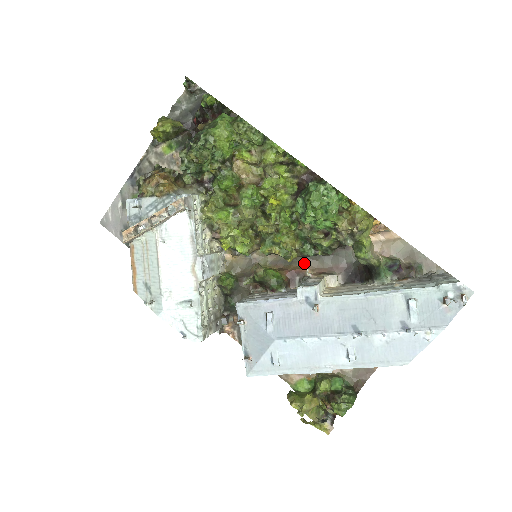
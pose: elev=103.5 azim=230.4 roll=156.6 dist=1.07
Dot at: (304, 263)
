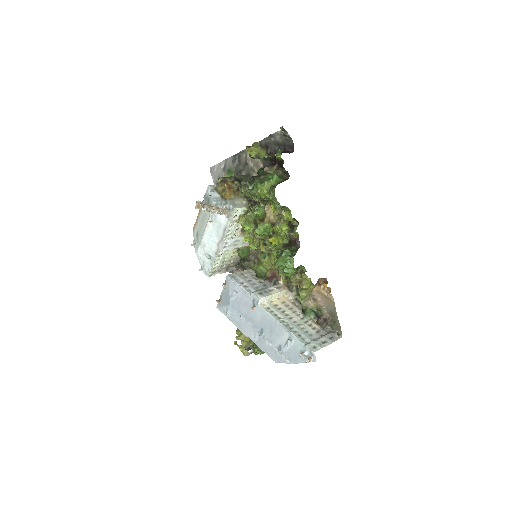
Dot at: occluded
